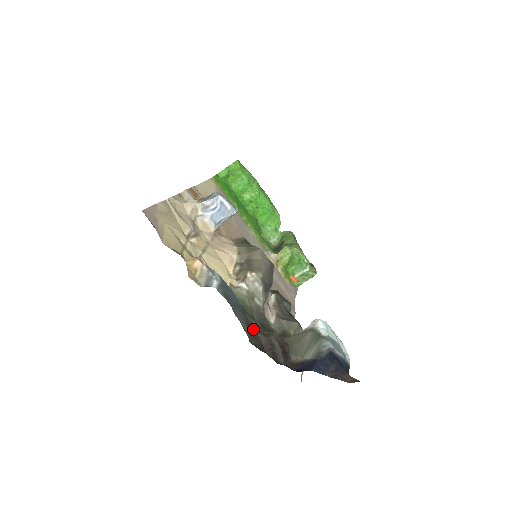
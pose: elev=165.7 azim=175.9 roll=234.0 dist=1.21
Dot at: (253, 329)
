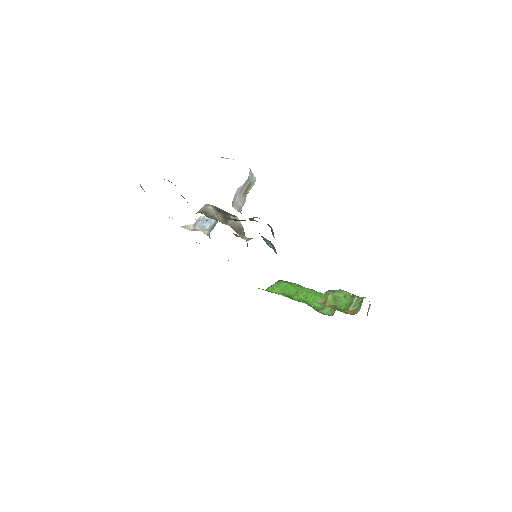
Dot at: occluded
